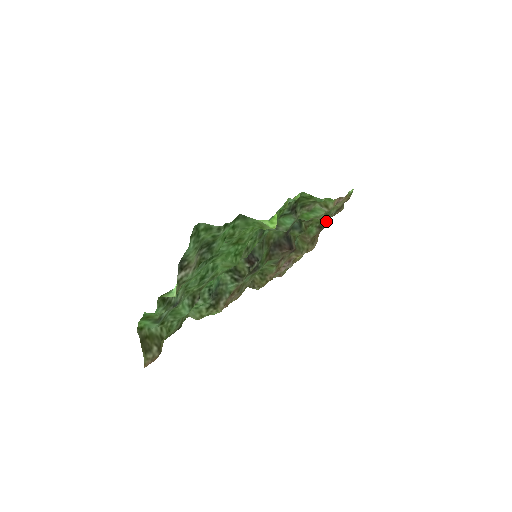
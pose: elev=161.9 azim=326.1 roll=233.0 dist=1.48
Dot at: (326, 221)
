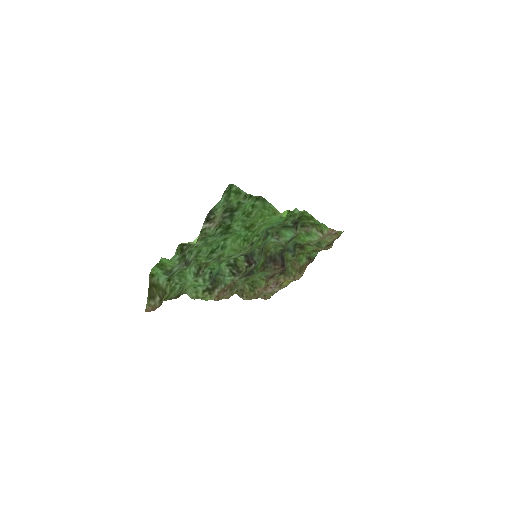
Dot at: (315, 256)
